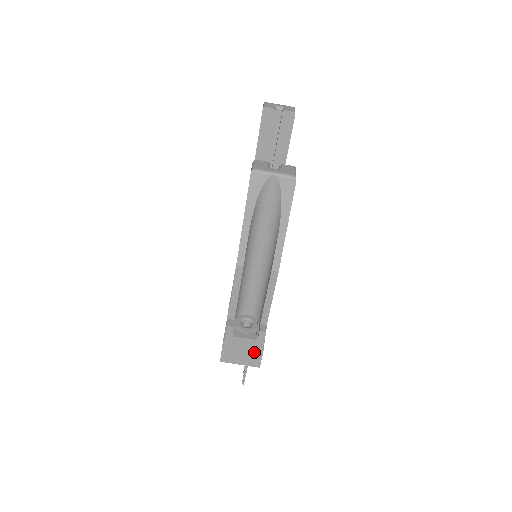
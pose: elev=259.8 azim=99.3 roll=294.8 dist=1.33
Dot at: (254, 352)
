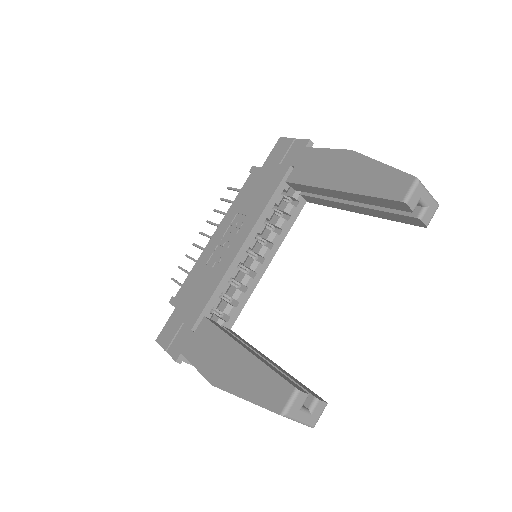
Dot at: occluded
